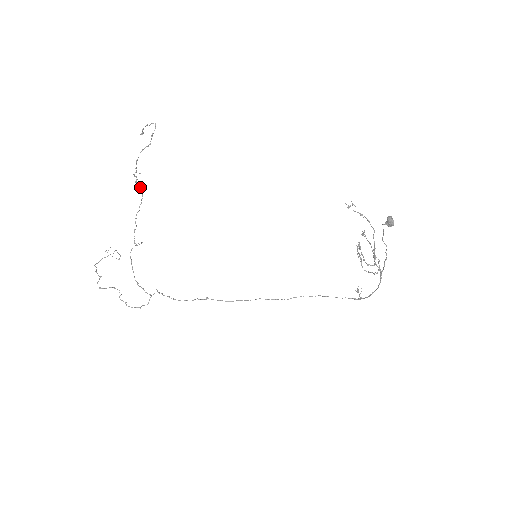
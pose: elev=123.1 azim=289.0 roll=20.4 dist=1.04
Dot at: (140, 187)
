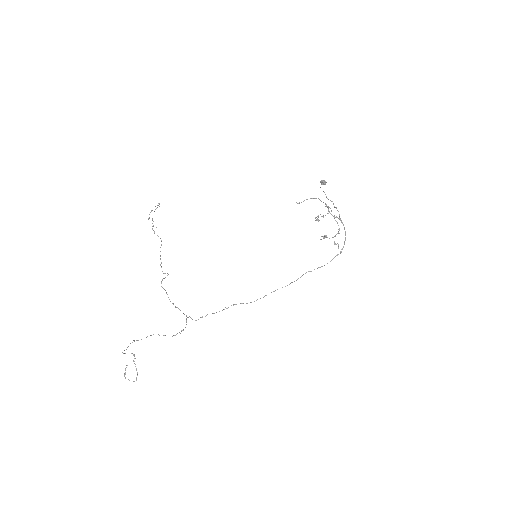
Dot at: (158, 236)
